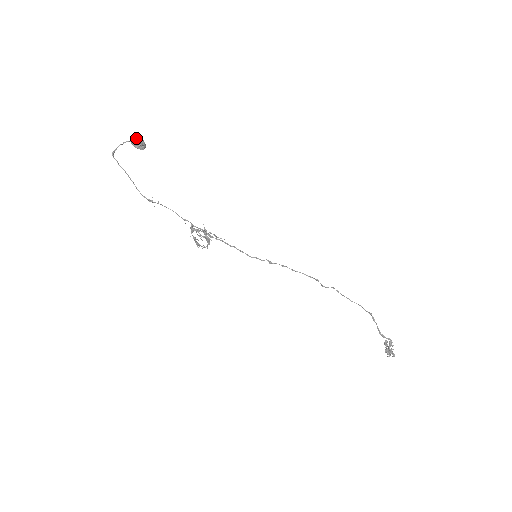
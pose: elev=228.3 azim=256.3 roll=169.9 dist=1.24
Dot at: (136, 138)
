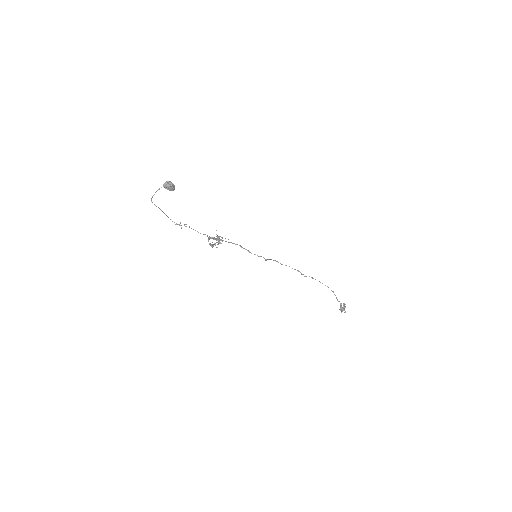
Dot at: (169, 186)
